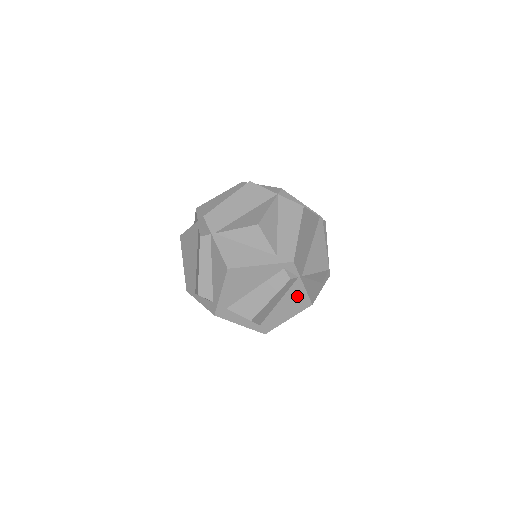
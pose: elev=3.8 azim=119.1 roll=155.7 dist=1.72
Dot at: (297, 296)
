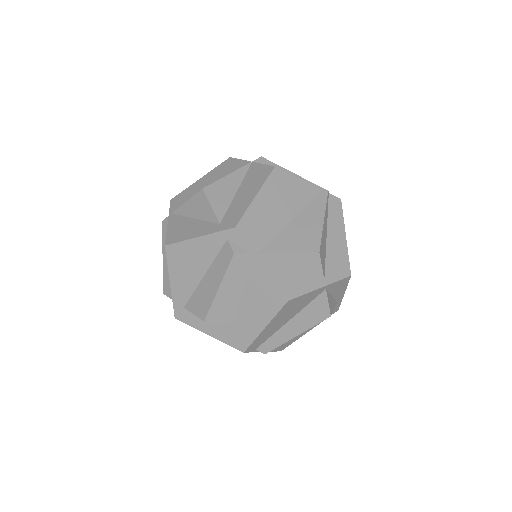
Dot at: (261, 286)
